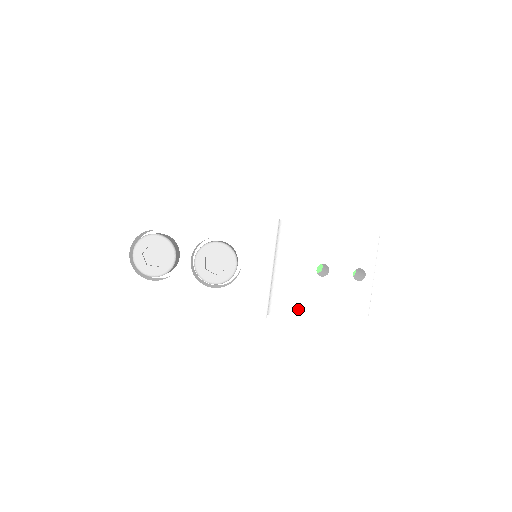
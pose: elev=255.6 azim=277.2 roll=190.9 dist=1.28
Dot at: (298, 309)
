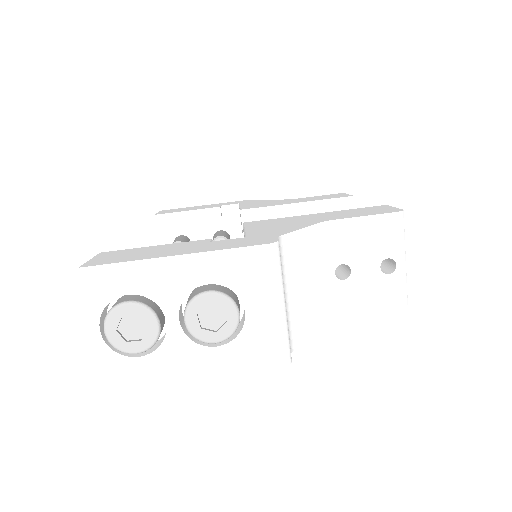
Dot at: (324, 327)
